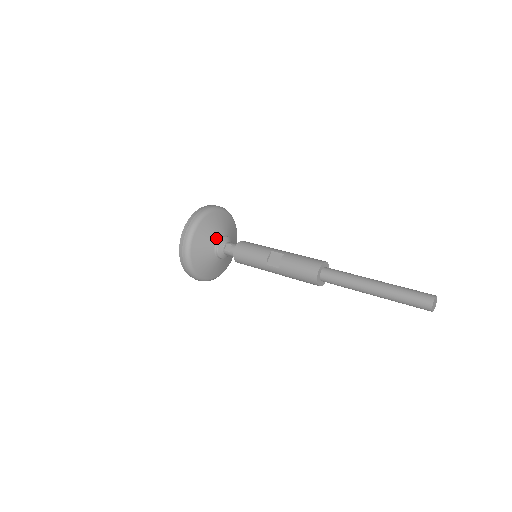
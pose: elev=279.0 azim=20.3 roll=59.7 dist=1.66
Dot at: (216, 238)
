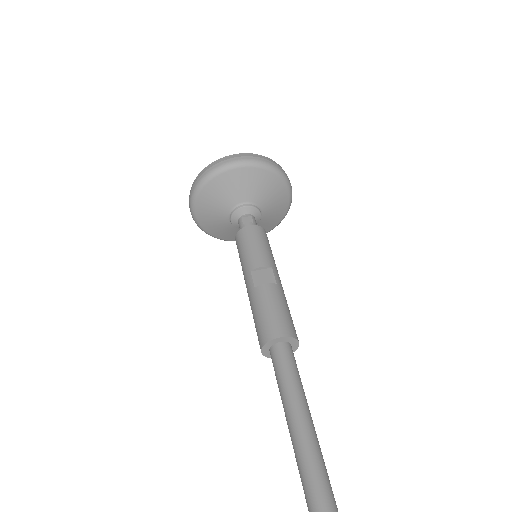
Dot at: (250, 199)
